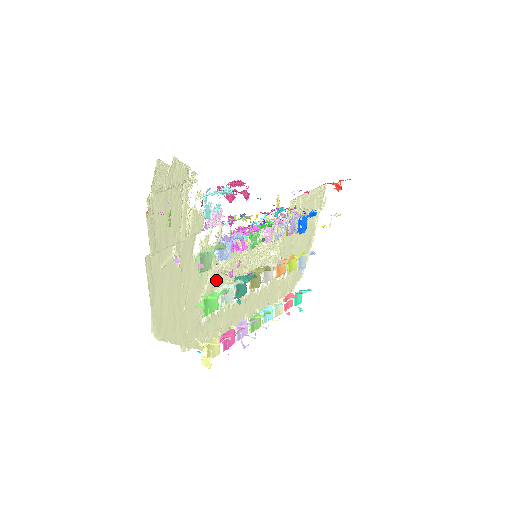
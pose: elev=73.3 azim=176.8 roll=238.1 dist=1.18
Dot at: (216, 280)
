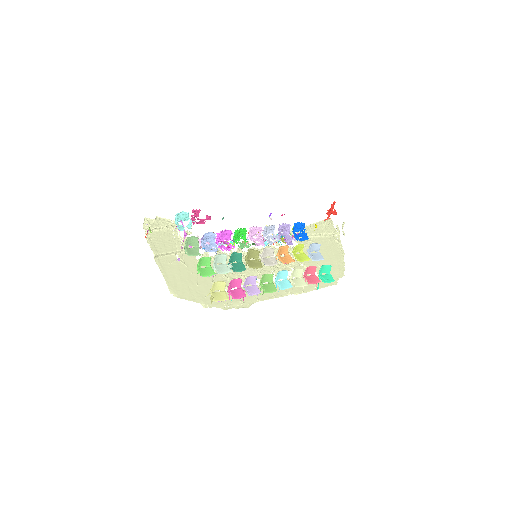
Dot at: occluded
